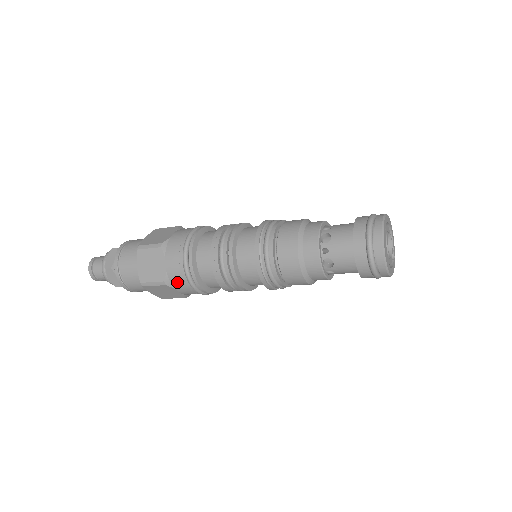
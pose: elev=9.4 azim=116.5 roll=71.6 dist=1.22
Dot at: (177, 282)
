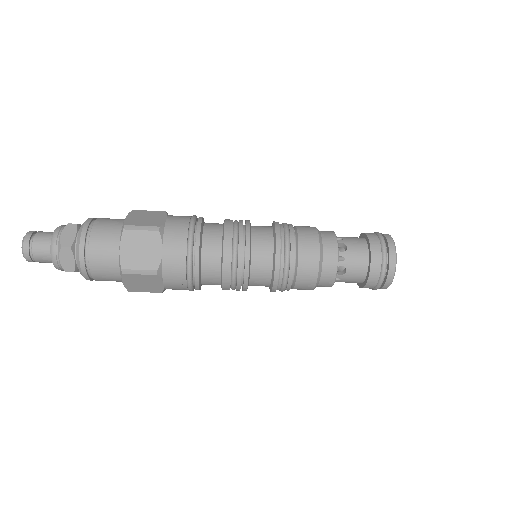
Dot at: (173, 233)
